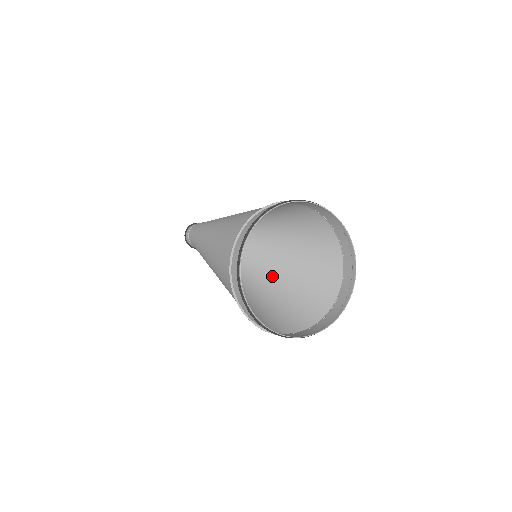
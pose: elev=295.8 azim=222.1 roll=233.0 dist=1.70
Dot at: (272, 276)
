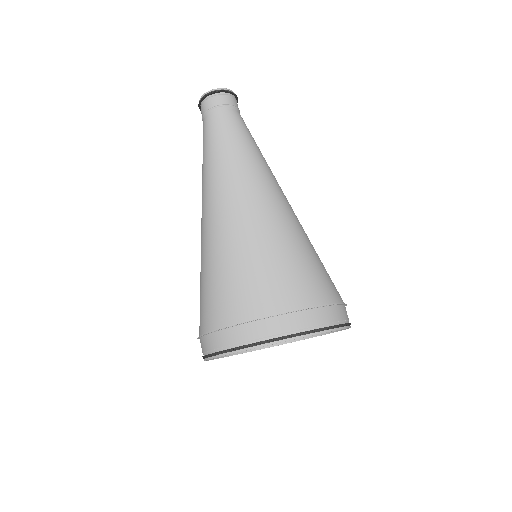
Dot at: occluded
